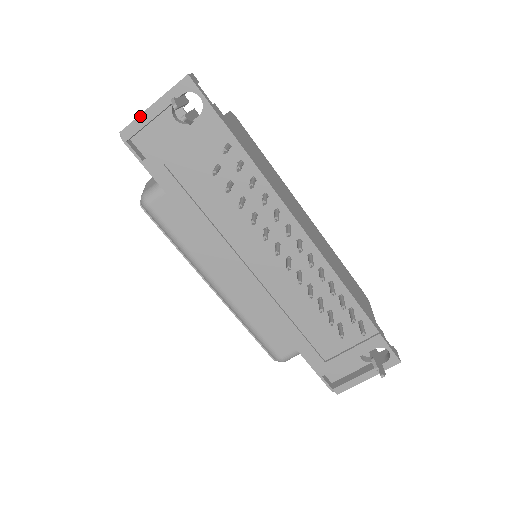
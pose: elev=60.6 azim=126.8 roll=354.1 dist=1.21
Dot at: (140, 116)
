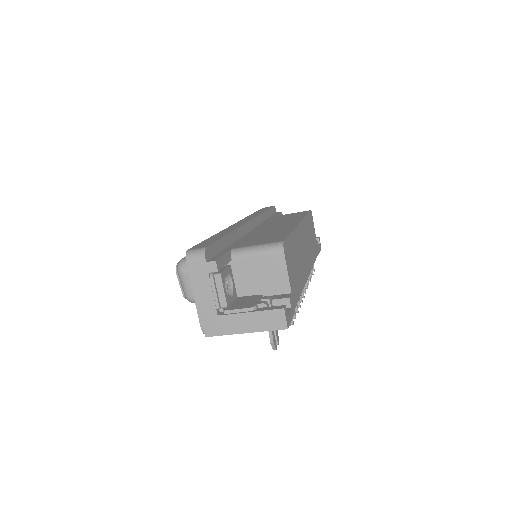
Dot at: (230, 334)
